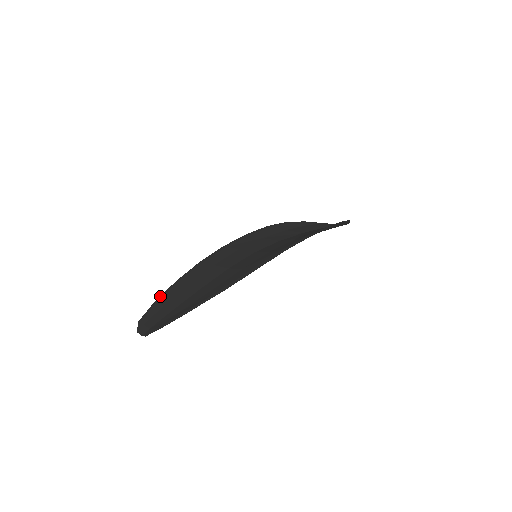
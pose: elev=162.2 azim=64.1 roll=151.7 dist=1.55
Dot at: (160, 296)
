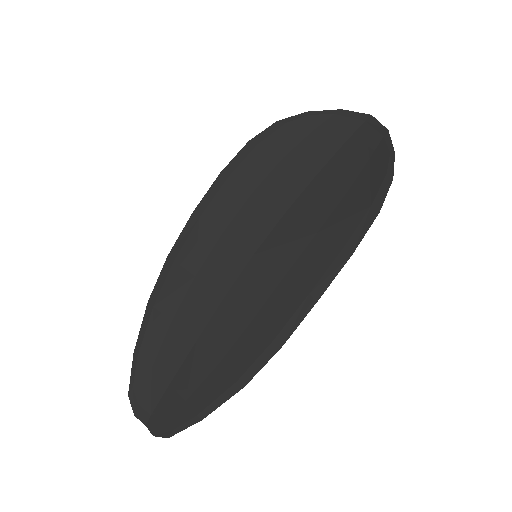
Dot at: (137, 342)
